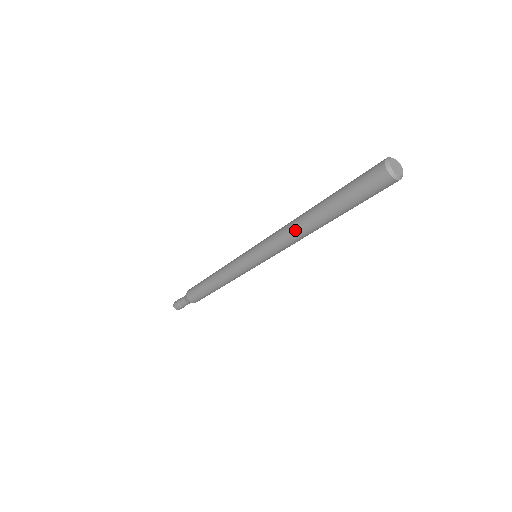
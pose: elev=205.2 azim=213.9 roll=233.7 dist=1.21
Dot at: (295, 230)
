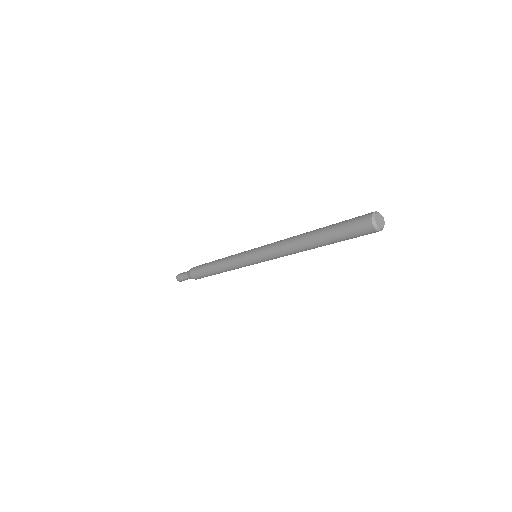
Dot at: (297, 252)
